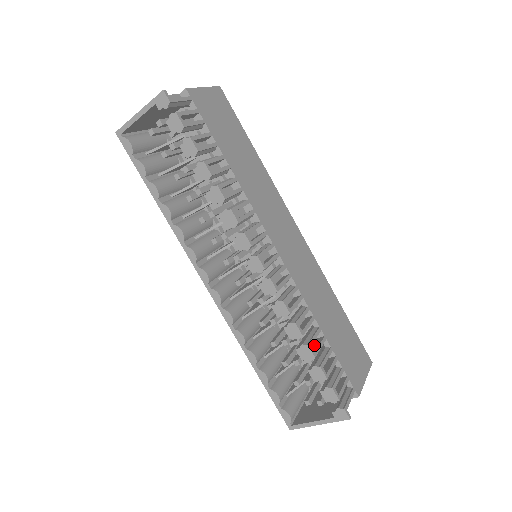
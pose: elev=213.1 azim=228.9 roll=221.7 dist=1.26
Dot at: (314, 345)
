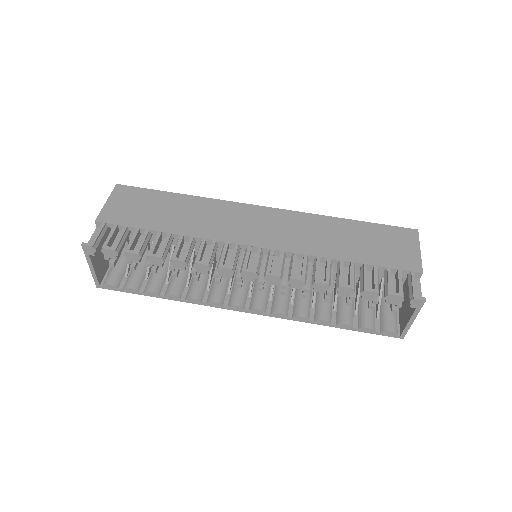
Dot at: (348, 277)
